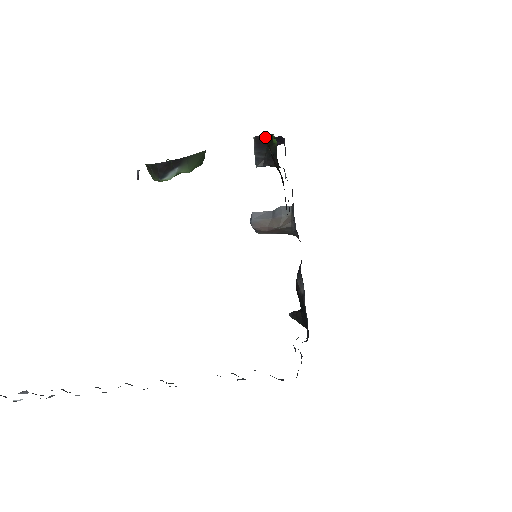
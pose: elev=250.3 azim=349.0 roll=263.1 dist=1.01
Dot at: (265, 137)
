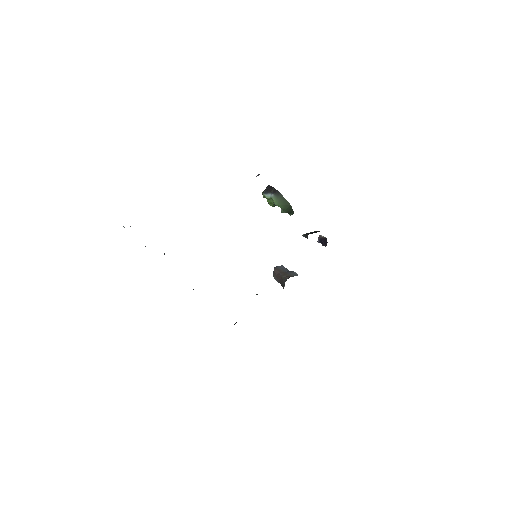
Dot at: occluded
